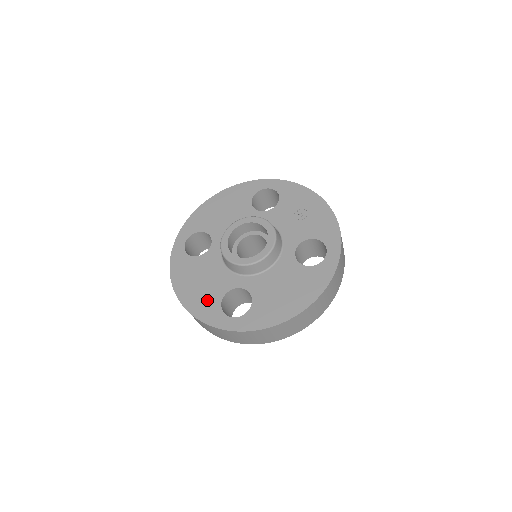
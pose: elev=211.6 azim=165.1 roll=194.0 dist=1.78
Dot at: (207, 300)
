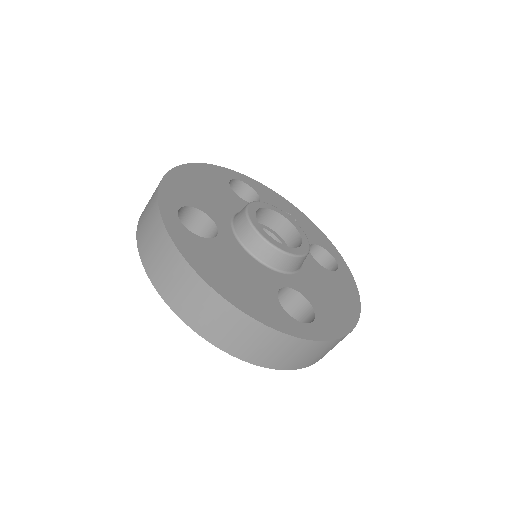
Dot at: (262, 299)
